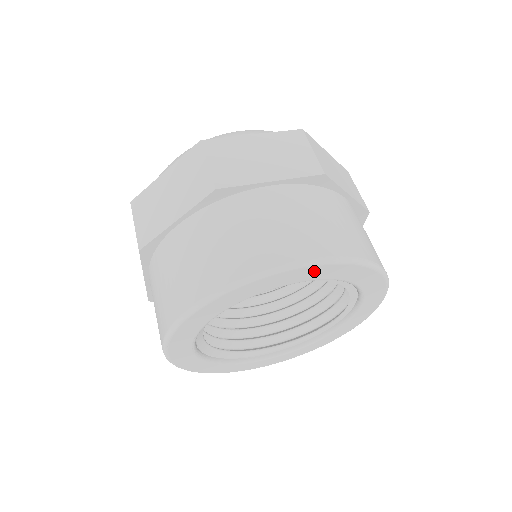
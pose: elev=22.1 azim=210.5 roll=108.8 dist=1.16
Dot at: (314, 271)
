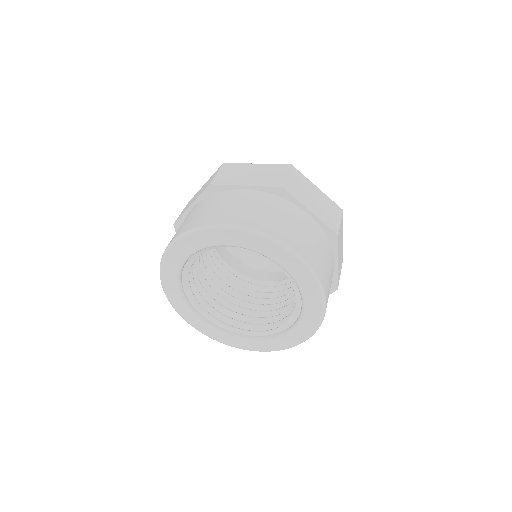
Dot at: (296, 266)
